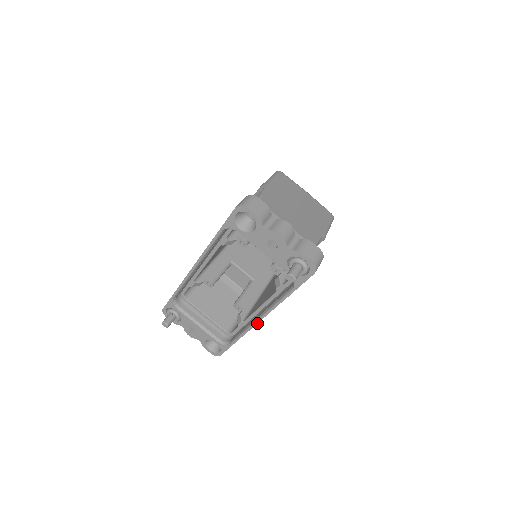
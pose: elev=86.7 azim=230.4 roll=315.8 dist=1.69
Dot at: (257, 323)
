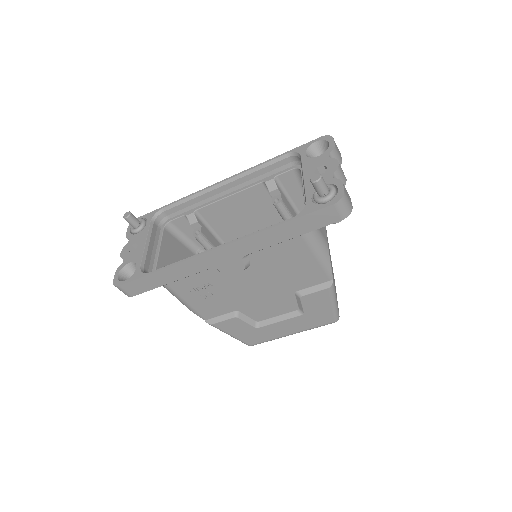
Dot at: (210, 250)
